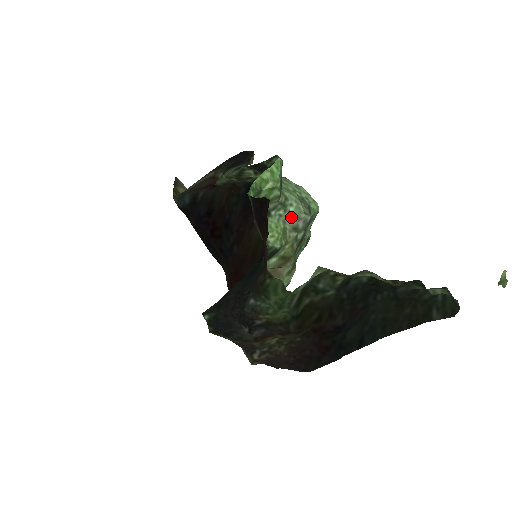
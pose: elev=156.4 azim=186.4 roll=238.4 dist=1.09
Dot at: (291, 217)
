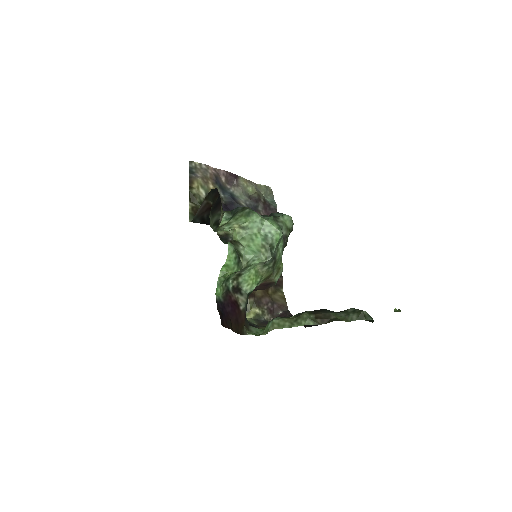
Dot at: (258, 264)
